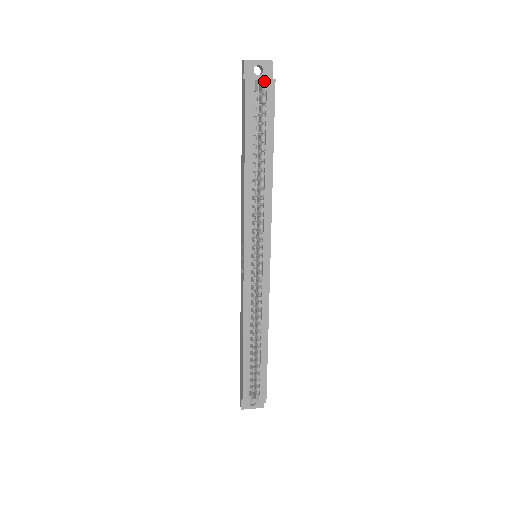
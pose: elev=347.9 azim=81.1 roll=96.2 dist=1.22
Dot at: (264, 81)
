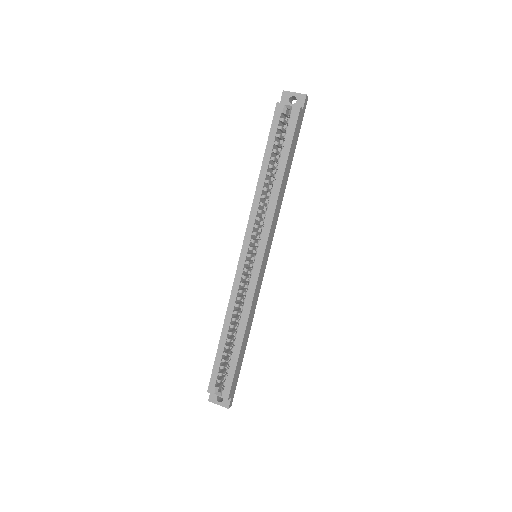
Dot at: (291, 107)
